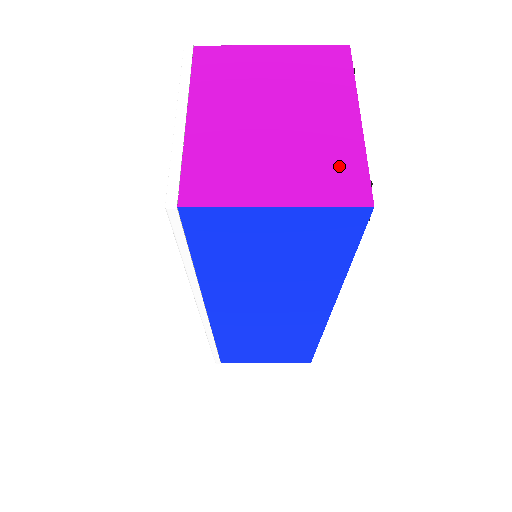
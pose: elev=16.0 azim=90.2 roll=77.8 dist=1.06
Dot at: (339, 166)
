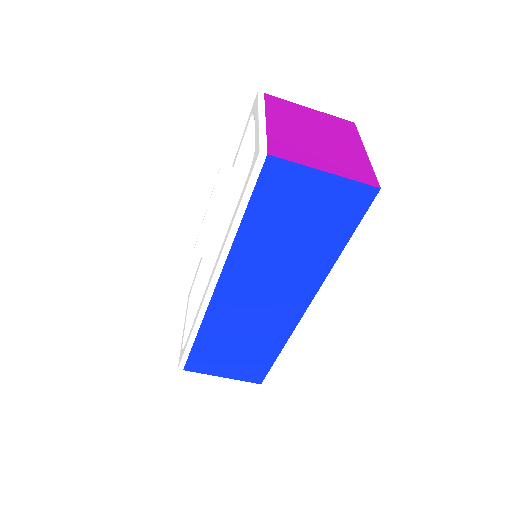
Dot at: (358, 167)
